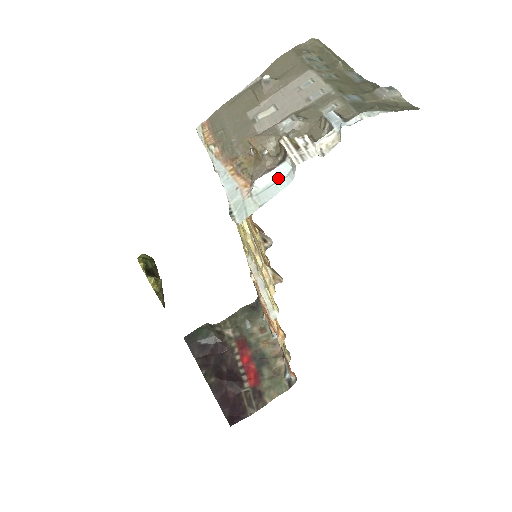
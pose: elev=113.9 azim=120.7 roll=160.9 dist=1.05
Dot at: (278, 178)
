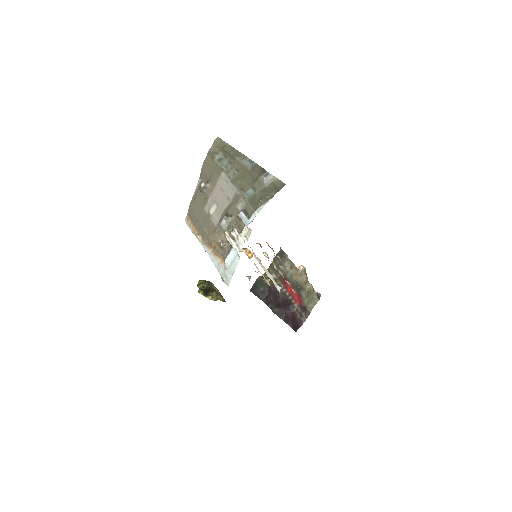
Dot at: (234, 256)
